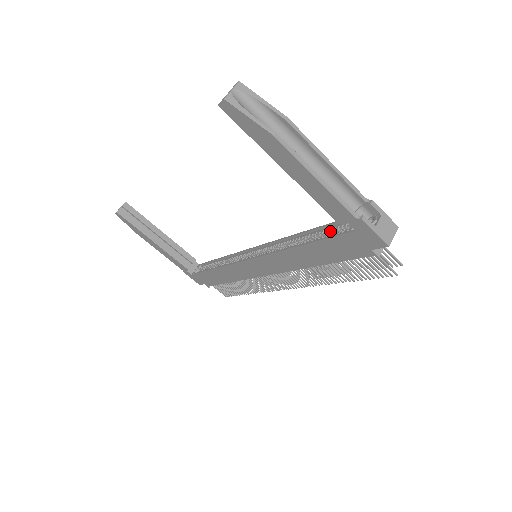
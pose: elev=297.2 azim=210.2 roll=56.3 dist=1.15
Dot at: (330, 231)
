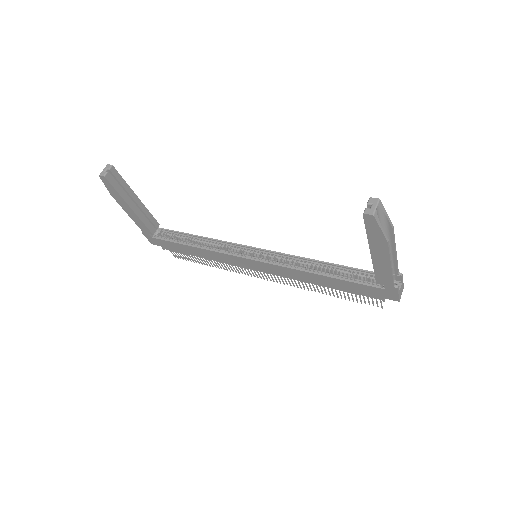
Dot at: (352, 274)
